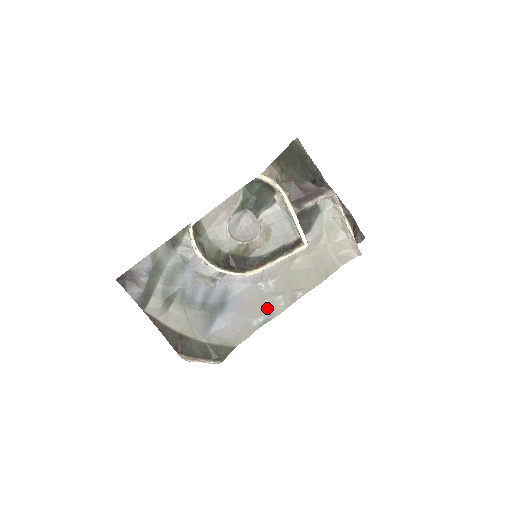
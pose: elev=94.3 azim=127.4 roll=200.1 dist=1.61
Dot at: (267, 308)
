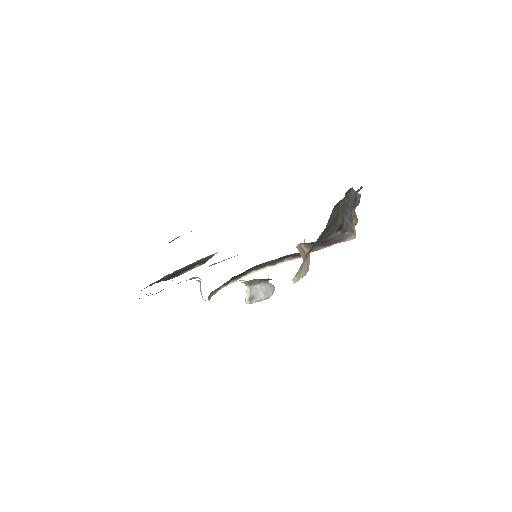
Dot at: occluded
